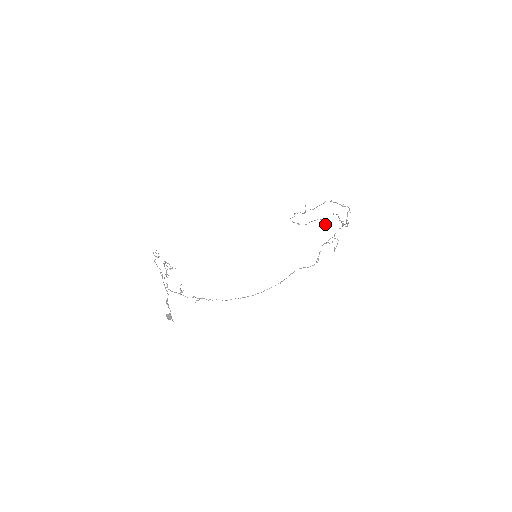
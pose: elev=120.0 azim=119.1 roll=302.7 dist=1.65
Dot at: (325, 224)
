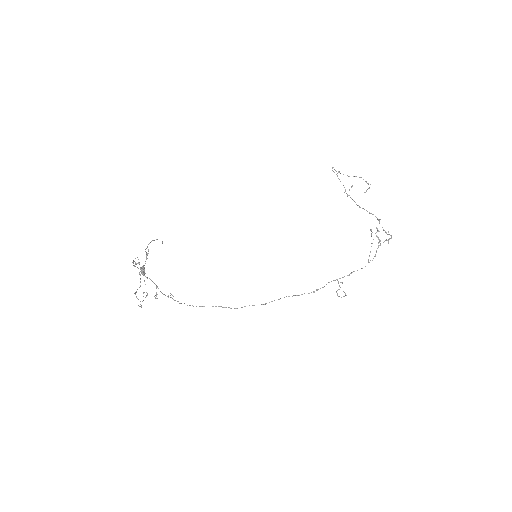
Dot at: (368, 188)
